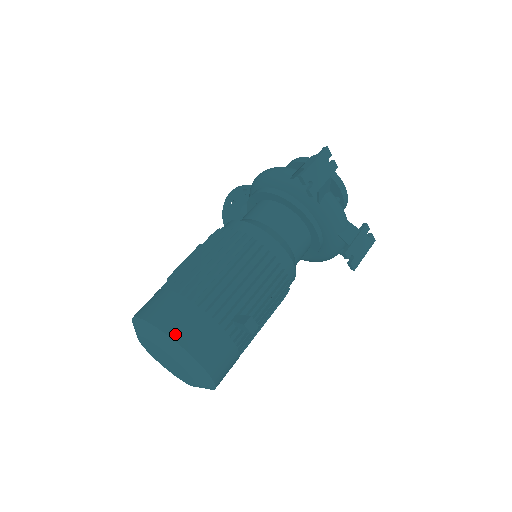
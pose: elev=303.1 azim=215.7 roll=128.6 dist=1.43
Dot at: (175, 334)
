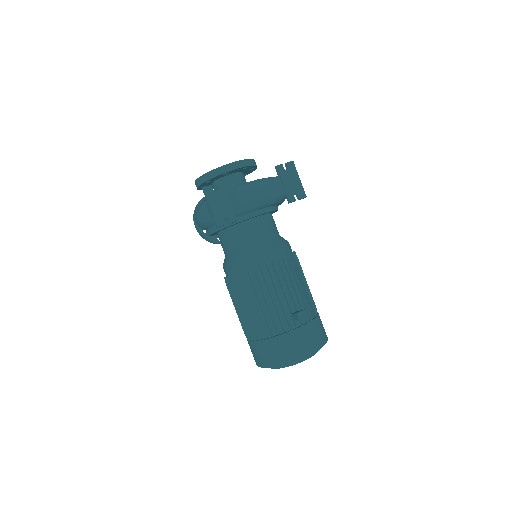
Dot at: (282, 361)
